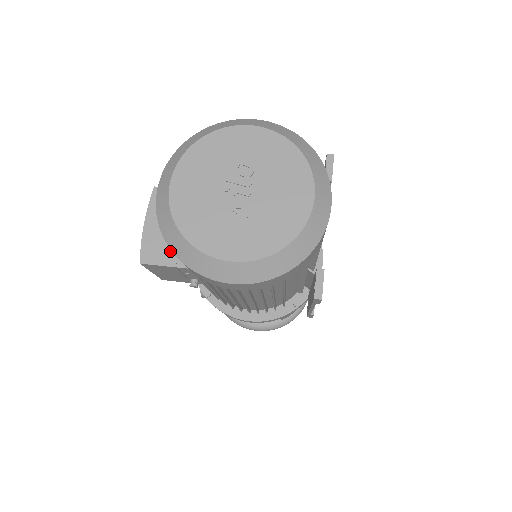
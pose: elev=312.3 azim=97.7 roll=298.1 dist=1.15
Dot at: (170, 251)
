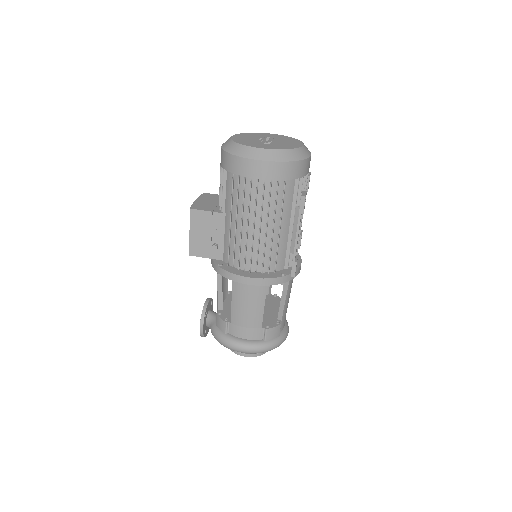
Dot at: (210, 208)
